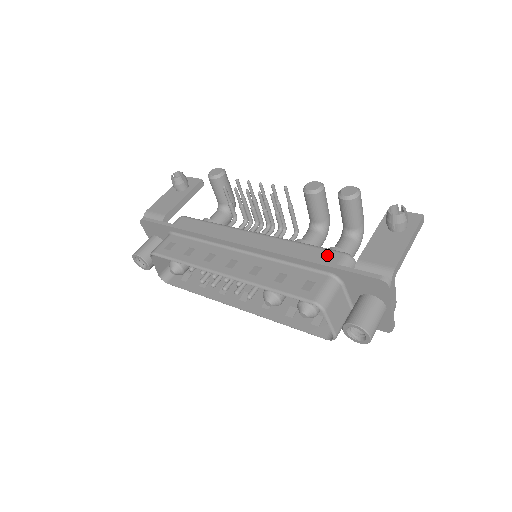
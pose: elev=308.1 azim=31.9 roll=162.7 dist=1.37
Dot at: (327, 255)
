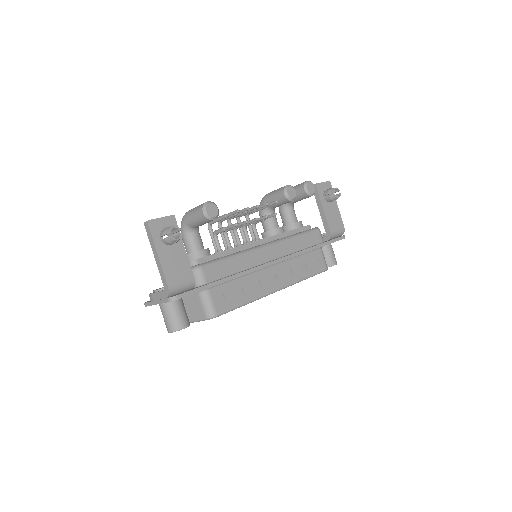
Dot at: (314, 237)
